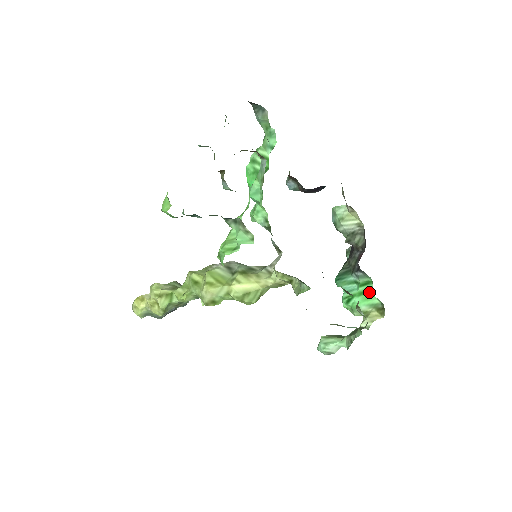
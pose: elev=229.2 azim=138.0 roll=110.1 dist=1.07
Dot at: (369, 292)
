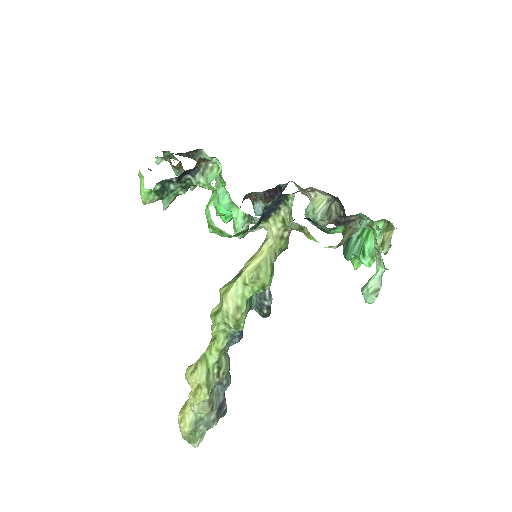
Dot at: occluded
